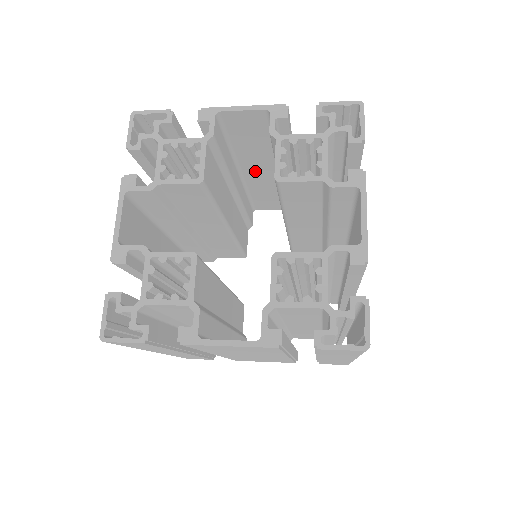
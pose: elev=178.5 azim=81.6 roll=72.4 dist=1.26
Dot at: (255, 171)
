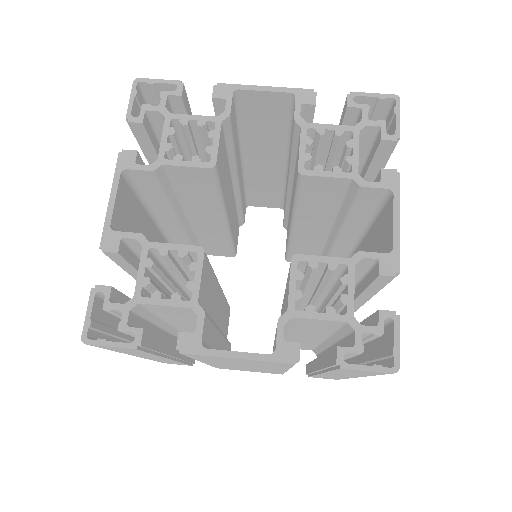
Dot at: (260, 163)
